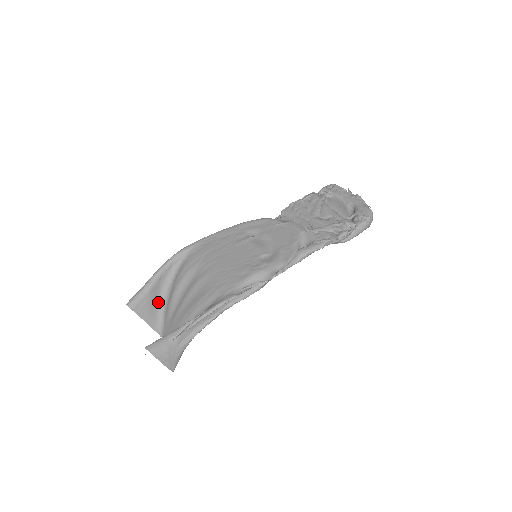
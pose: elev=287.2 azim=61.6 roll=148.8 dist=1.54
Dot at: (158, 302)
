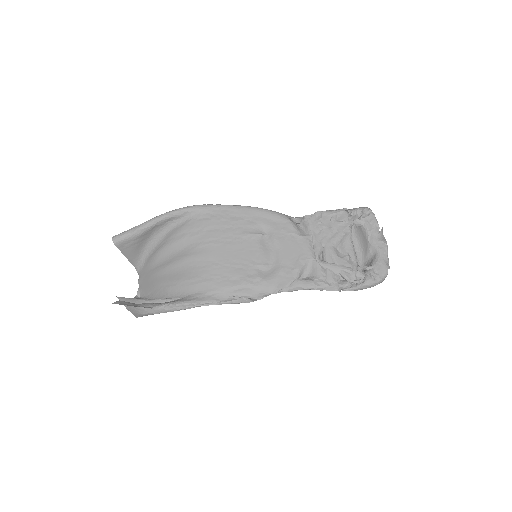
Dot at: (145, 245)
